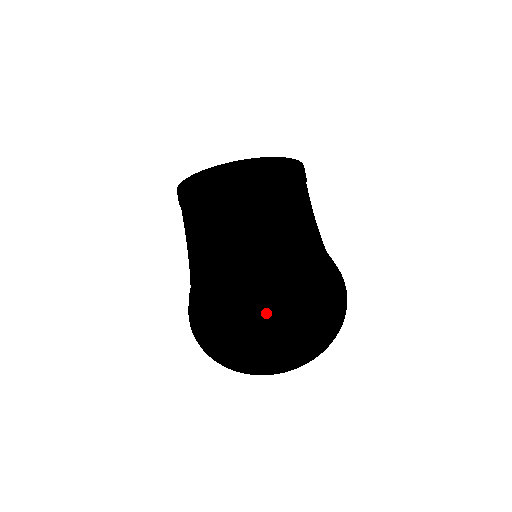
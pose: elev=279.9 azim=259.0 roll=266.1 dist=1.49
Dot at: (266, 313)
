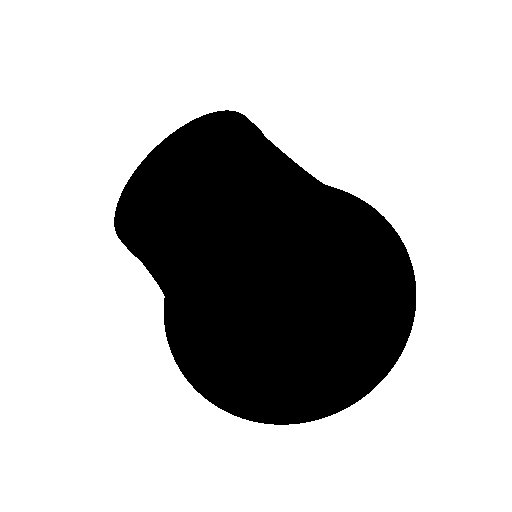
Dot at: (321, 316)
